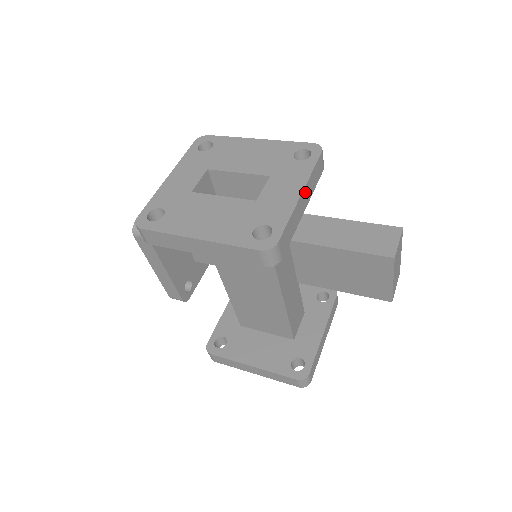
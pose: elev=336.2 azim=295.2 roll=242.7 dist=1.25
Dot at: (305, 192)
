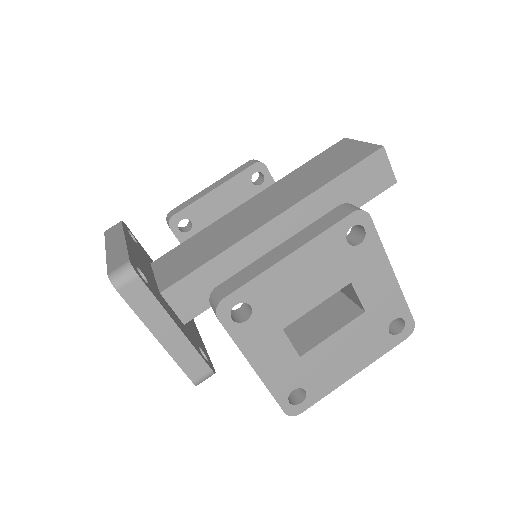
Dot at: (387, 264)
